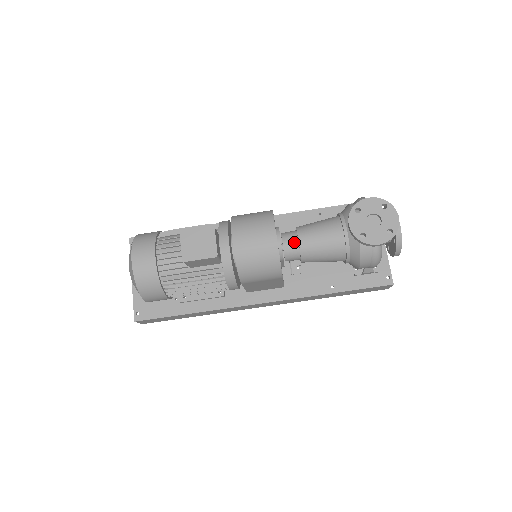
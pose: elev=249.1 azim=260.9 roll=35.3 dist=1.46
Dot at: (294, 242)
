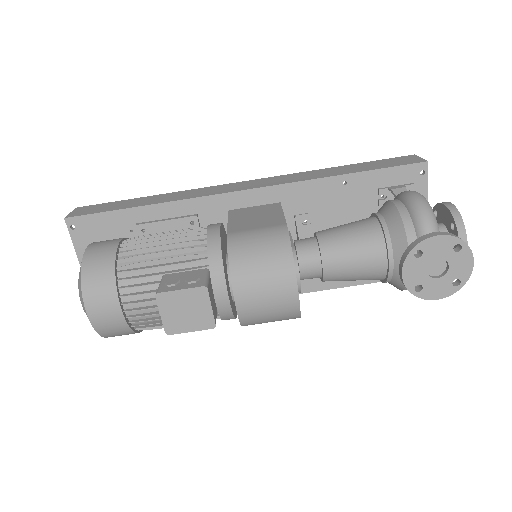
Dot at: (315, 267)
